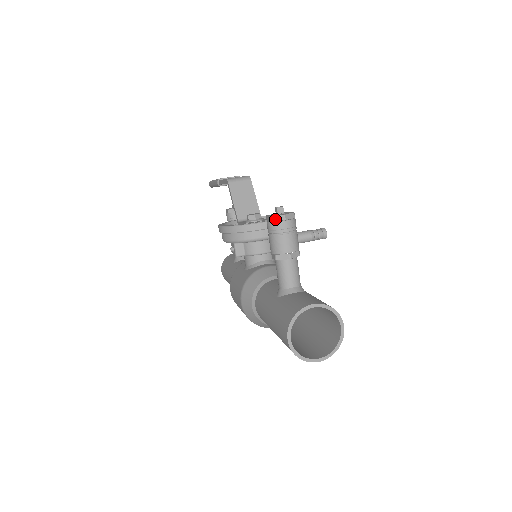
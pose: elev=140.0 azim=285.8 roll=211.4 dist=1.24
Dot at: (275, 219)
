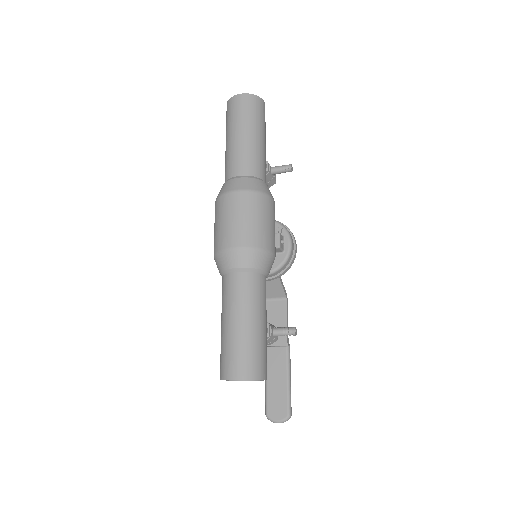
Dot at: occluded
